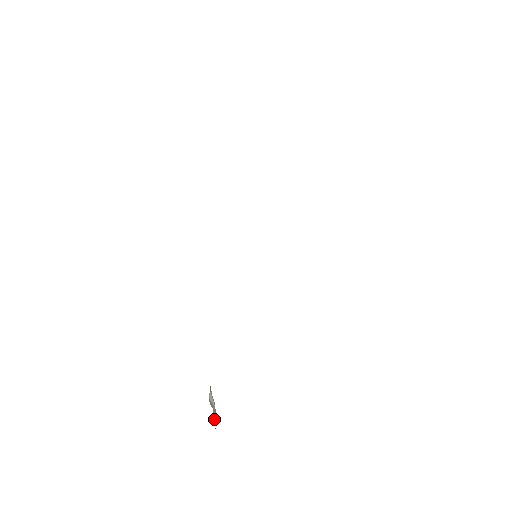
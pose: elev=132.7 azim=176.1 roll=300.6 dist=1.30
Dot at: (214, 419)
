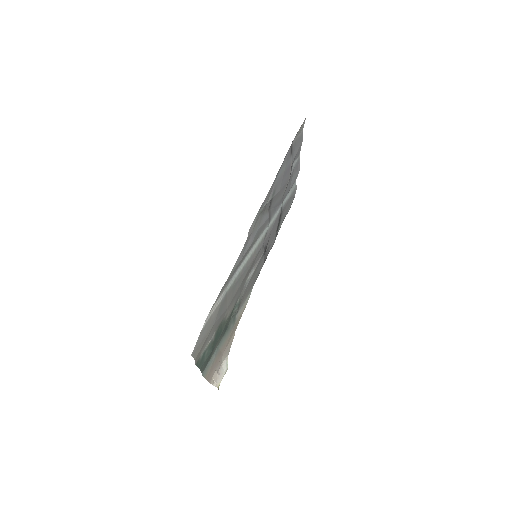
Dot at: (215, 382)
